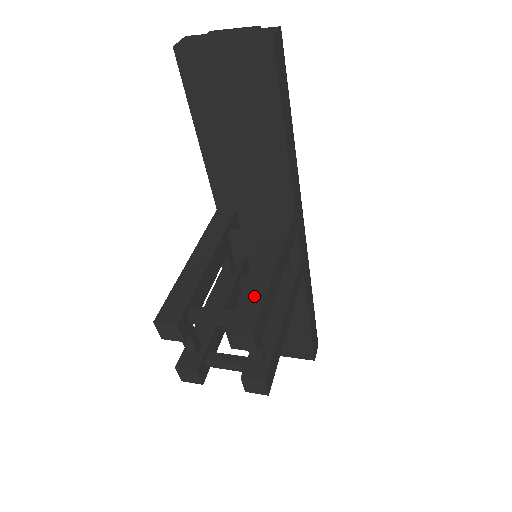
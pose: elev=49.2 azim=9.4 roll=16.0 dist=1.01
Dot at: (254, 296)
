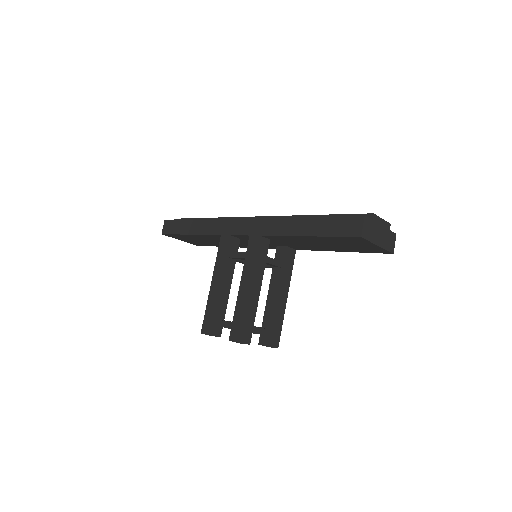
Dot at: (279, 323)
